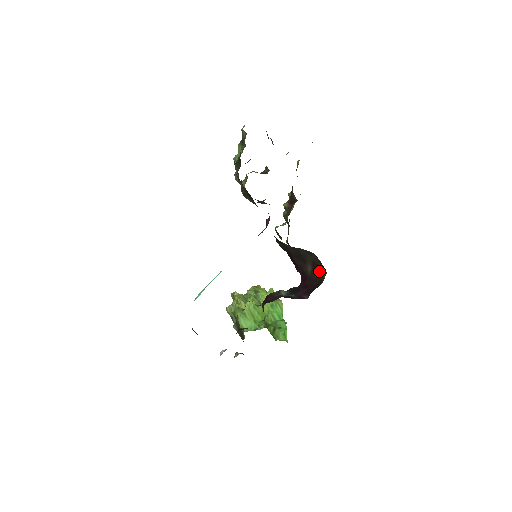
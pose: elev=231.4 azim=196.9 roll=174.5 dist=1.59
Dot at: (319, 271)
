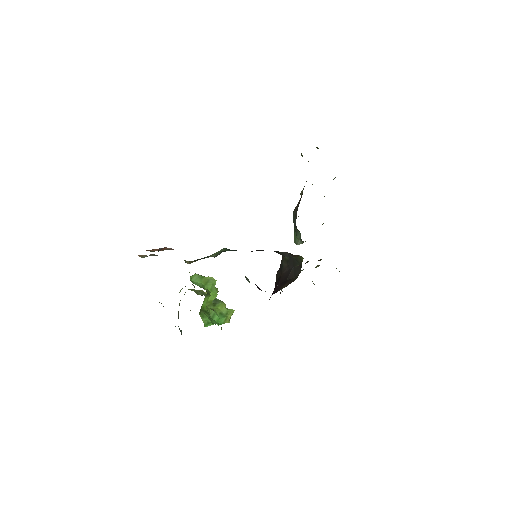
Dot at: occluded
